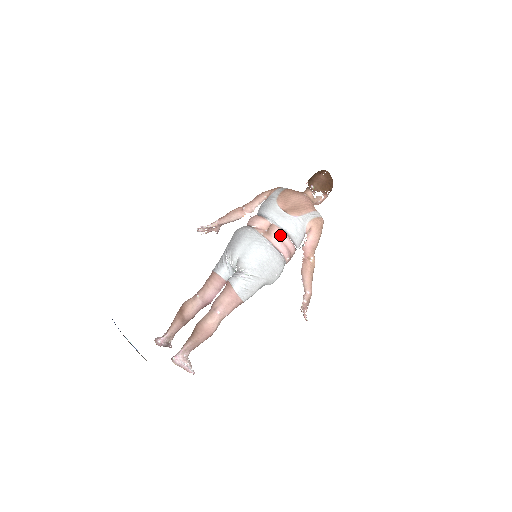
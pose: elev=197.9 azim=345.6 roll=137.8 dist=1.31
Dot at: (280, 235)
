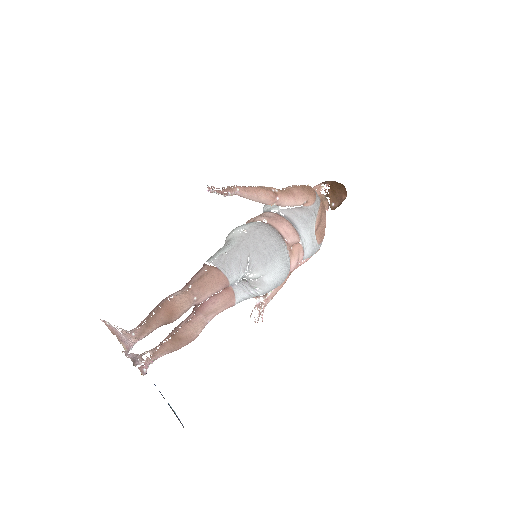
Dot at: (300, 260)
